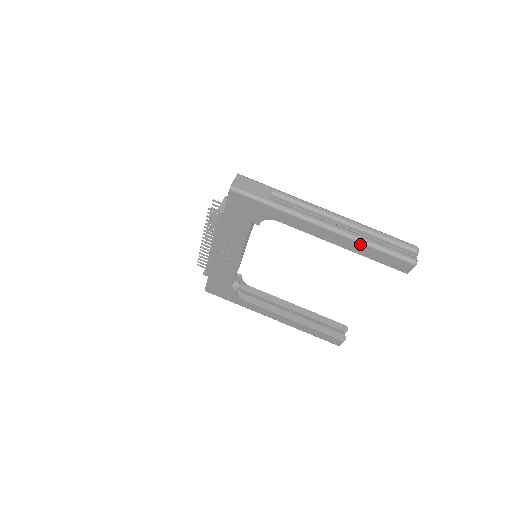
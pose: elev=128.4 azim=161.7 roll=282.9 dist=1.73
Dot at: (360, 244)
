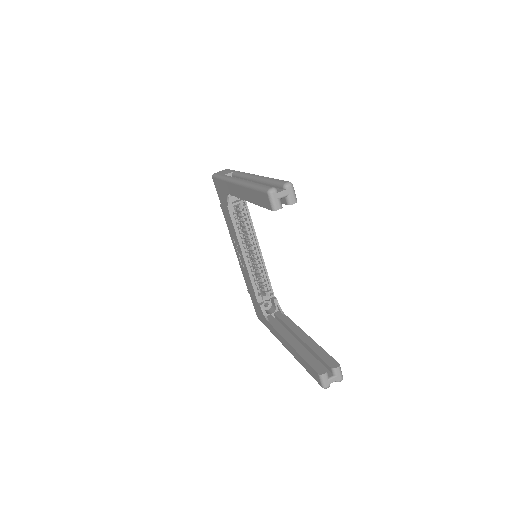
Dot at: (247, 189)
